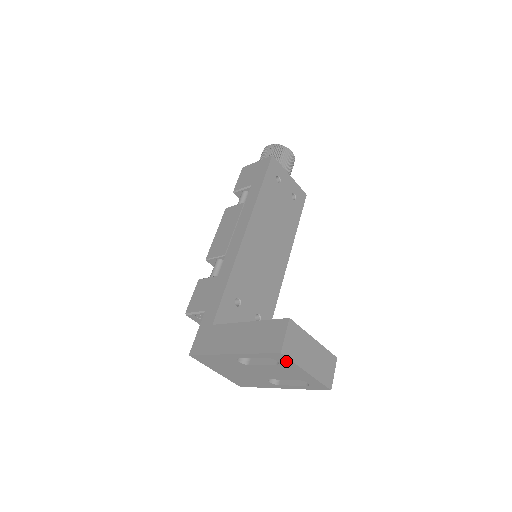
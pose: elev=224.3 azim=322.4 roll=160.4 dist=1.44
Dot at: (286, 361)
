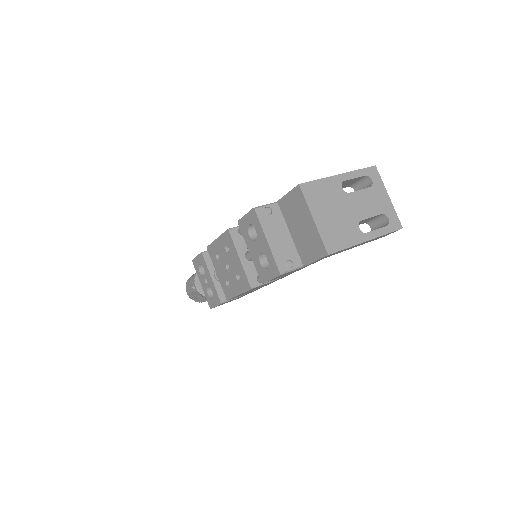
Dot at: (377, 179)
